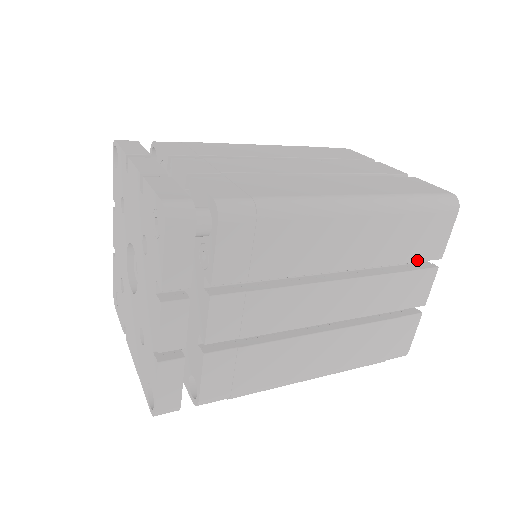
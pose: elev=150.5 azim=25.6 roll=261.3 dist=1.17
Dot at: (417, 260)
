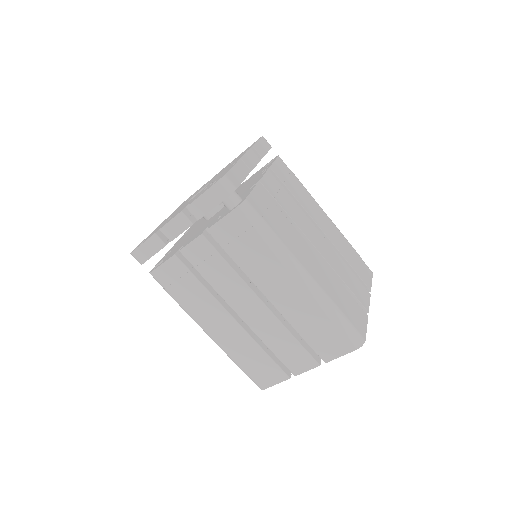
Dot at: (311, 345)
